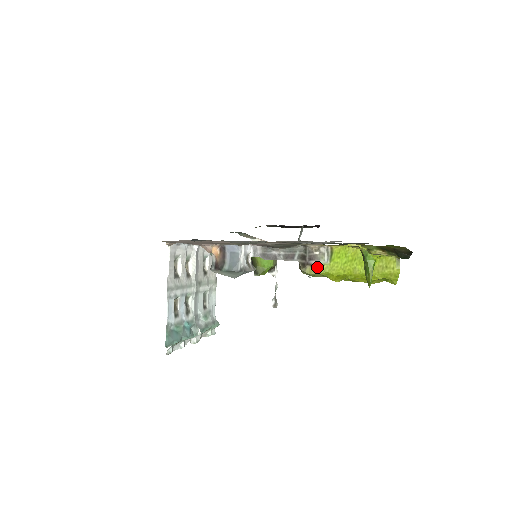
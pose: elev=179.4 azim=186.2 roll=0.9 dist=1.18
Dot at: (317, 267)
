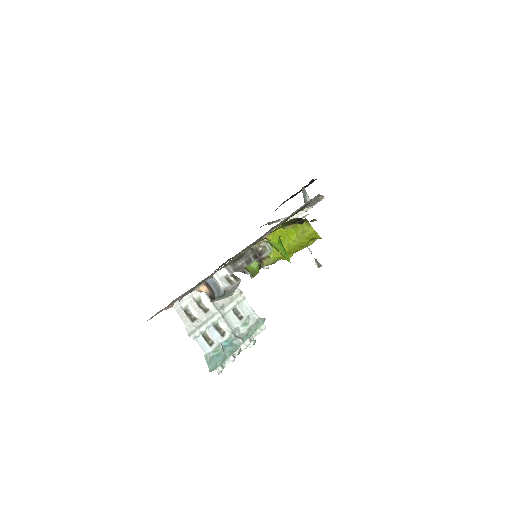
Dot at: (268, 258)
